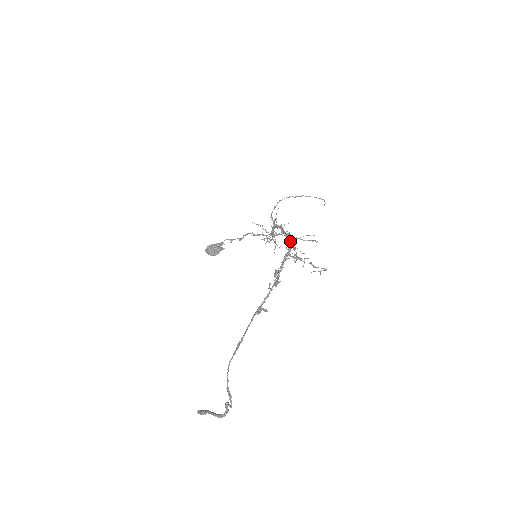
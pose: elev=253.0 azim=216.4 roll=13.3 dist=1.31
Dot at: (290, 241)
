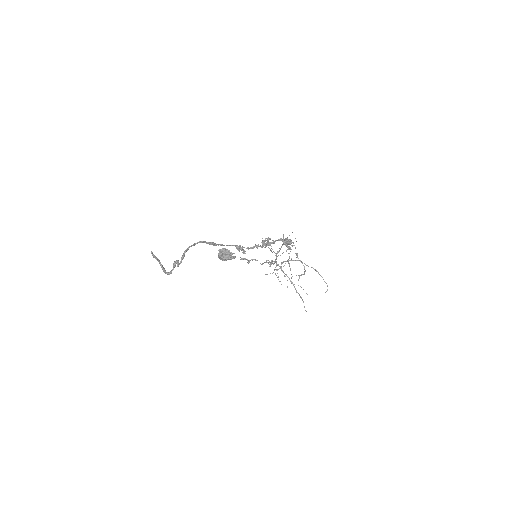
Dot at: occluded
